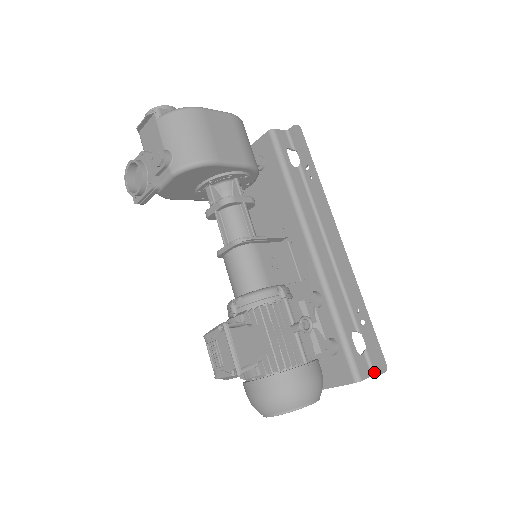
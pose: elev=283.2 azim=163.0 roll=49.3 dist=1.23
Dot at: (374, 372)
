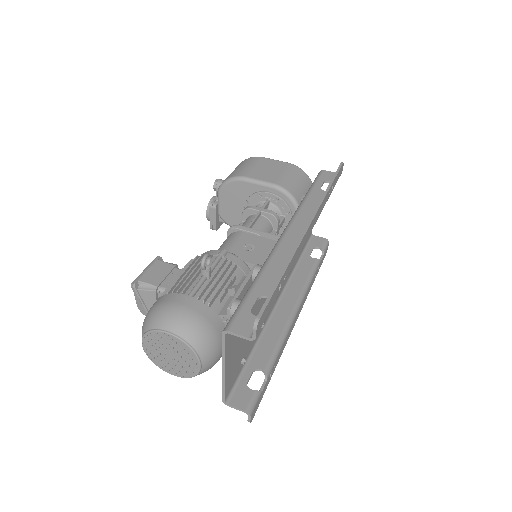
Dot at: (254, 334)
